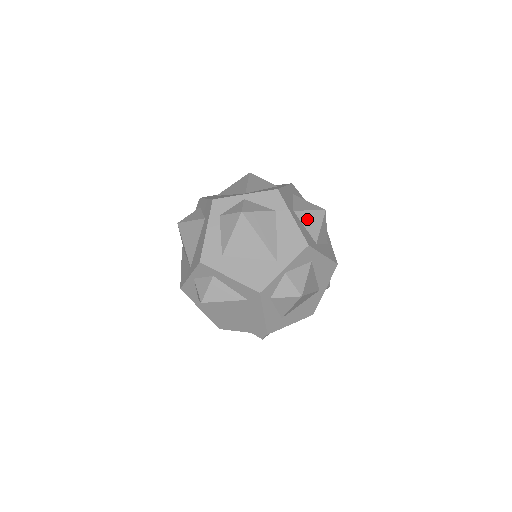
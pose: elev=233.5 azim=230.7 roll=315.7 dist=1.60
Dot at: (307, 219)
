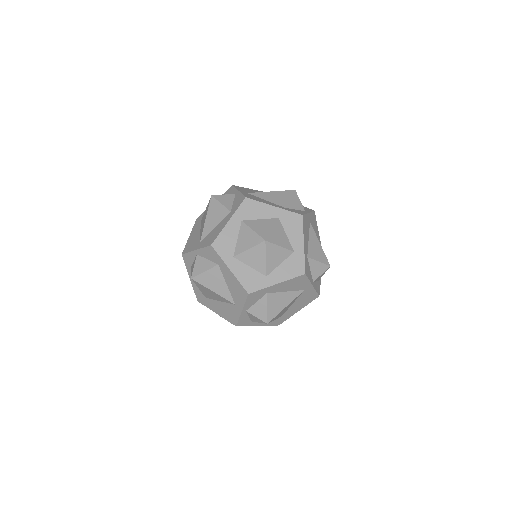
Dot at: (249, 258)
